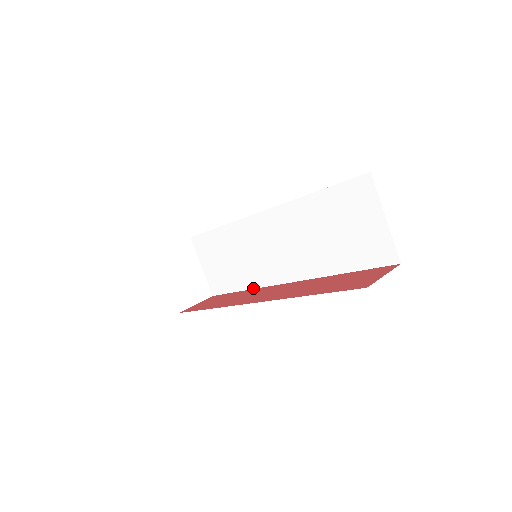
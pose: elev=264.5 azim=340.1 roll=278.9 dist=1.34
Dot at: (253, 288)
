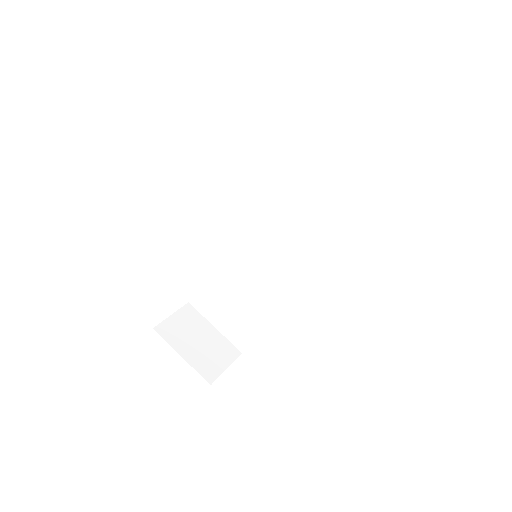
Dot at: (277, 309)
